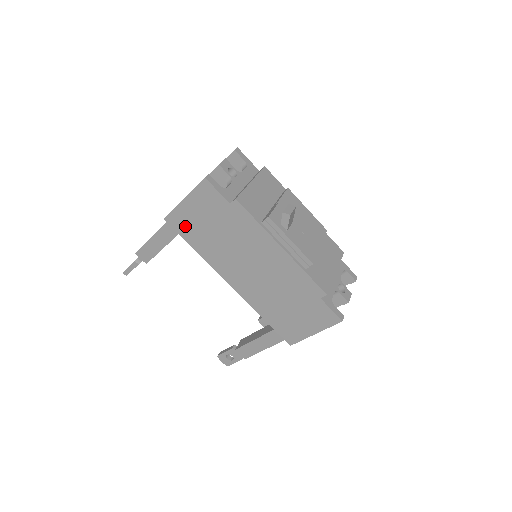
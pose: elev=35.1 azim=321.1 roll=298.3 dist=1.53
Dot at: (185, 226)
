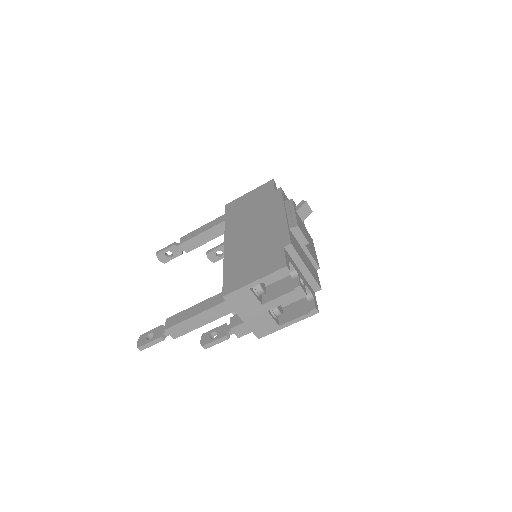
Dot at: (234, 207)
